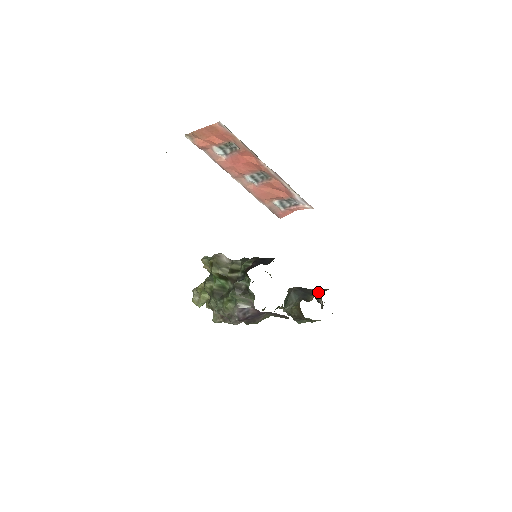
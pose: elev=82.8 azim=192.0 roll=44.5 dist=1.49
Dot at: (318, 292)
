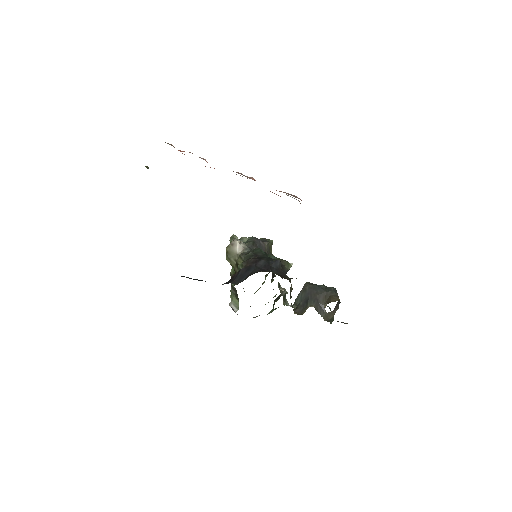
Dot at: (328, 298)
